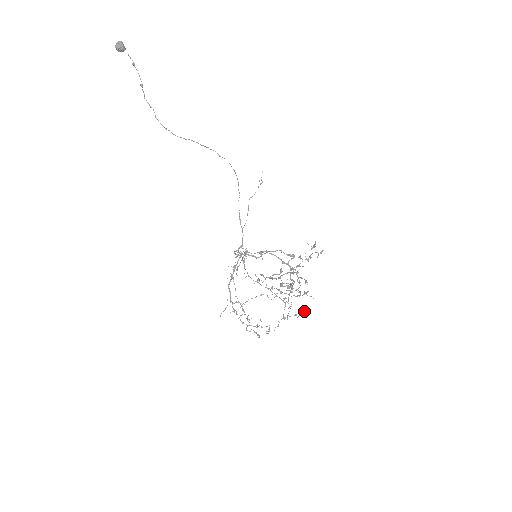
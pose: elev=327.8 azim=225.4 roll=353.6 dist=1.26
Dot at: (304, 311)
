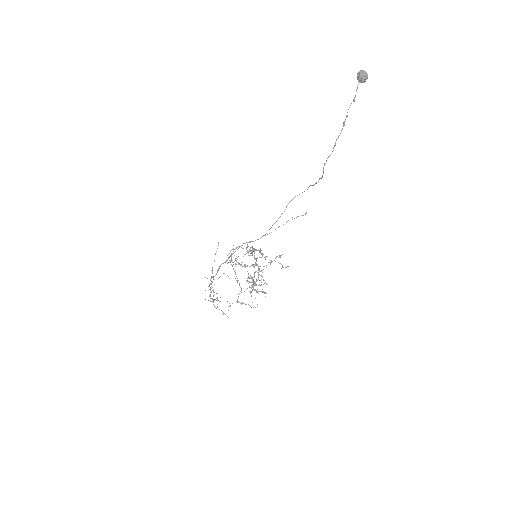
Dot at: occluded
